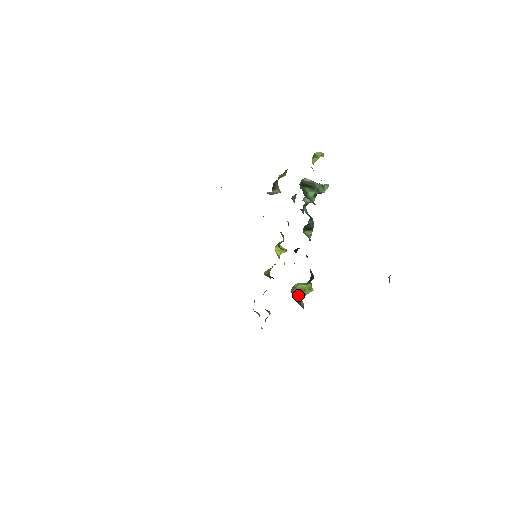
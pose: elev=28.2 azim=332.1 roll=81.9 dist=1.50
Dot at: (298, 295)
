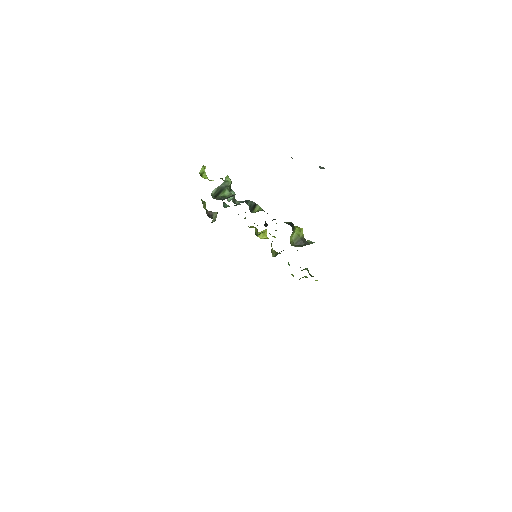
Dot at: (300, 242)
